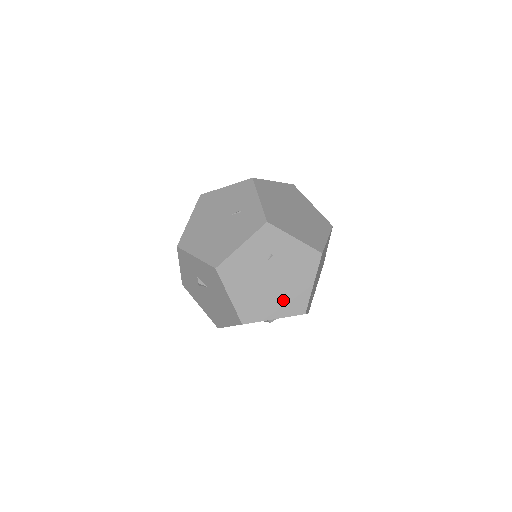
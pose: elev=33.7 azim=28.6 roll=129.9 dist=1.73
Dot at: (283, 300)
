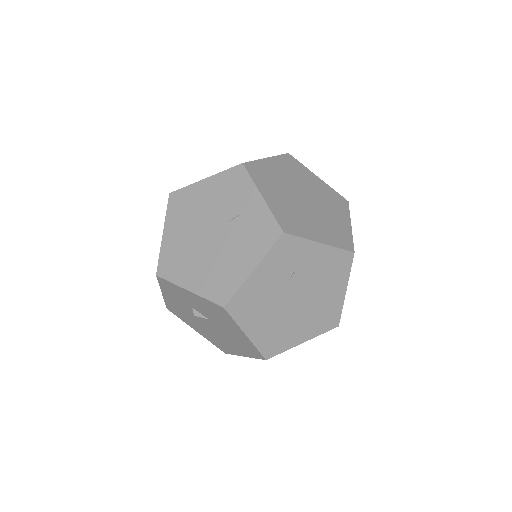
Dot at: (312, 319)
